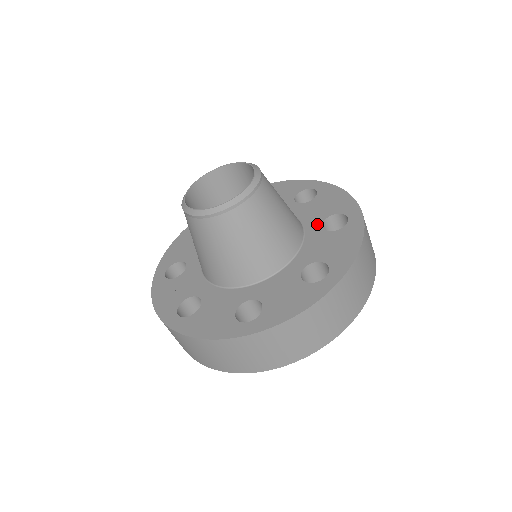
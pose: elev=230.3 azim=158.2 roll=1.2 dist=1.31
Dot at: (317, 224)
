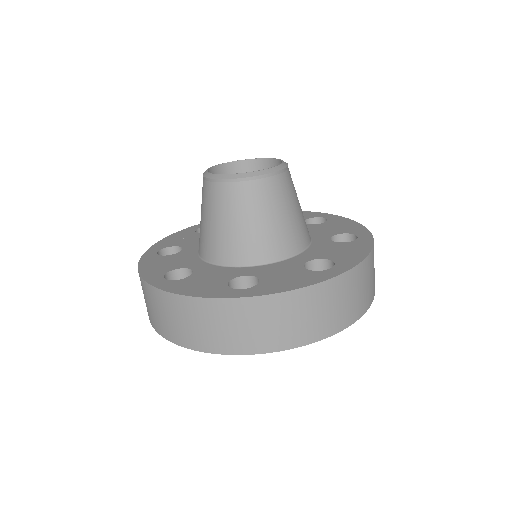
Dot at: (309, 258)
